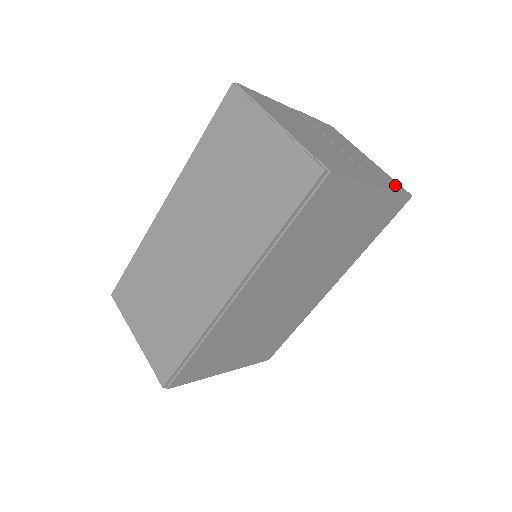
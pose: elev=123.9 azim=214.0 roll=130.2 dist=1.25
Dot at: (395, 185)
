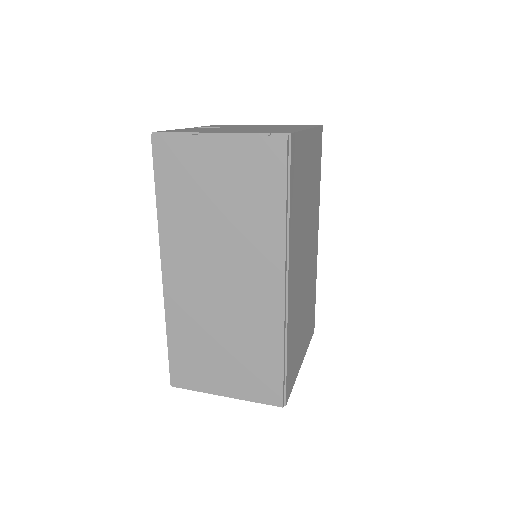
Dot at: occluded
